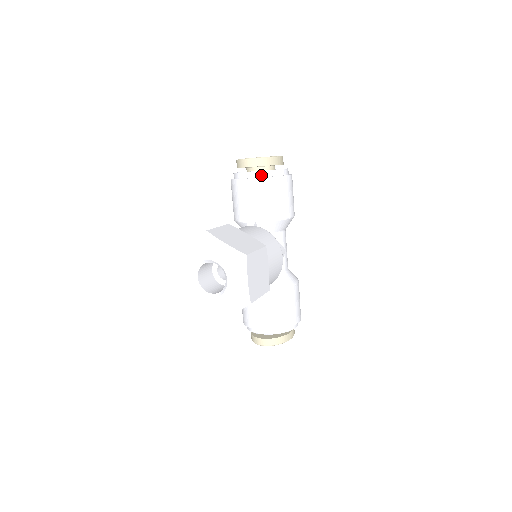
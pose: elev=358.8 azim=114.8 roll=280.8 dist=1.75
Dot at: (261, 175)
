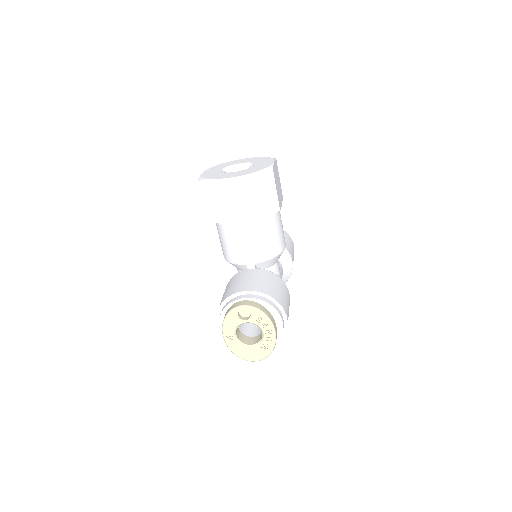
Dot at: occluded
